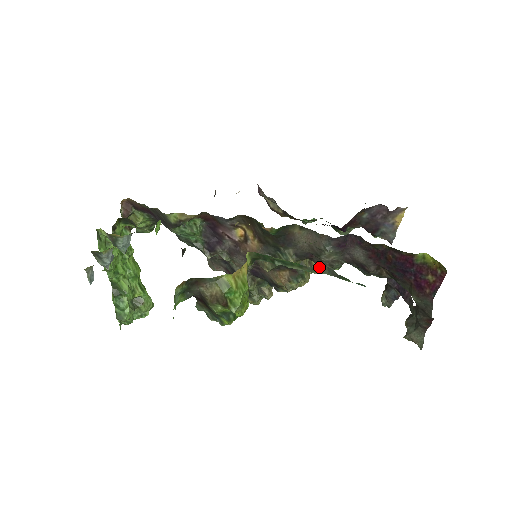
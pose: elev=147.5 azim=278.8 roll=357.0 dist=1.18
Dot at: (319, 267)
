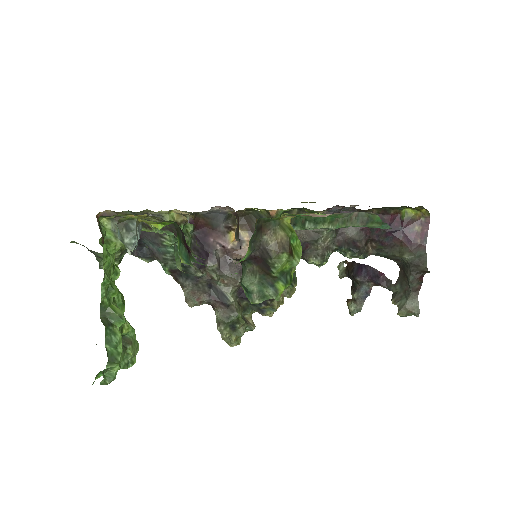
Dot at: (349, 217)
